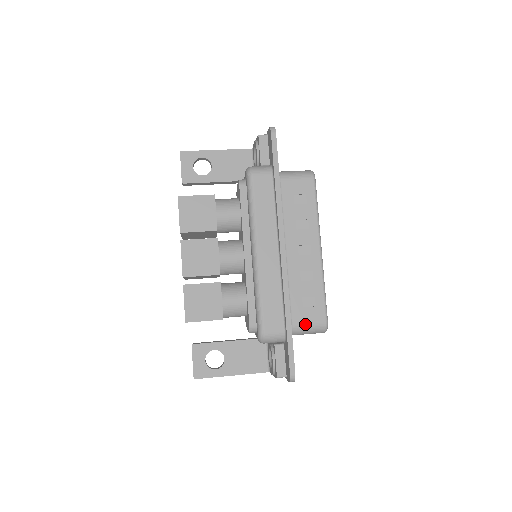
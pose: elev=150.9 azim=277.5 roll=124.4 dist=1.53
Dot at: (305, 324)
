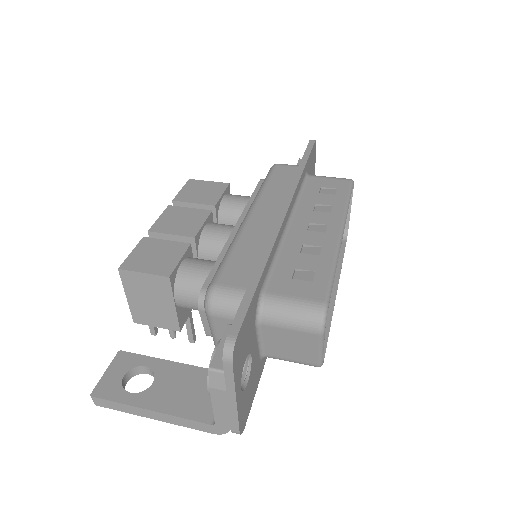
Dot at: (287, 297)
